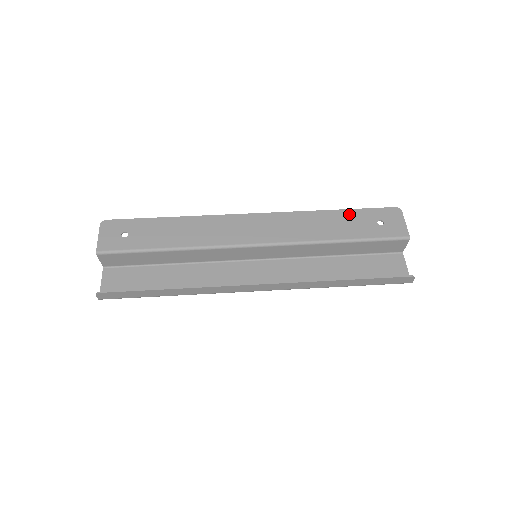
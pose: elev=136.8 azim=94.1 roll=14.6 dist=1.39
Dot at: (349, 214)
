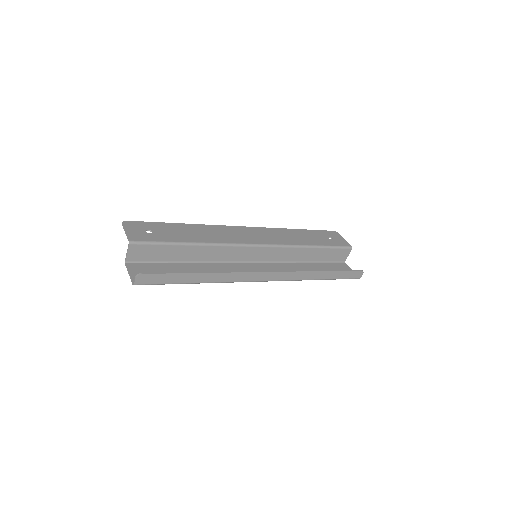
Dot at: (309, 232)
